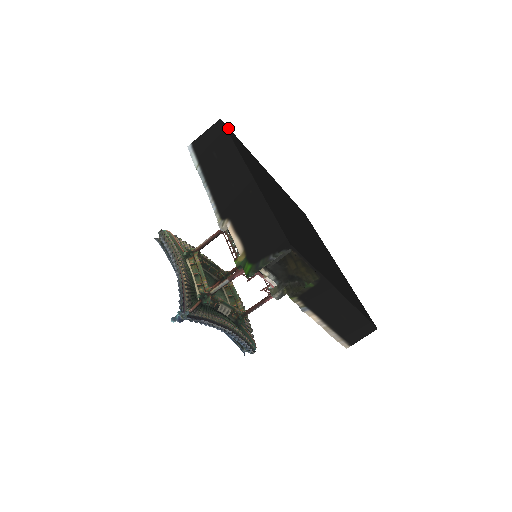
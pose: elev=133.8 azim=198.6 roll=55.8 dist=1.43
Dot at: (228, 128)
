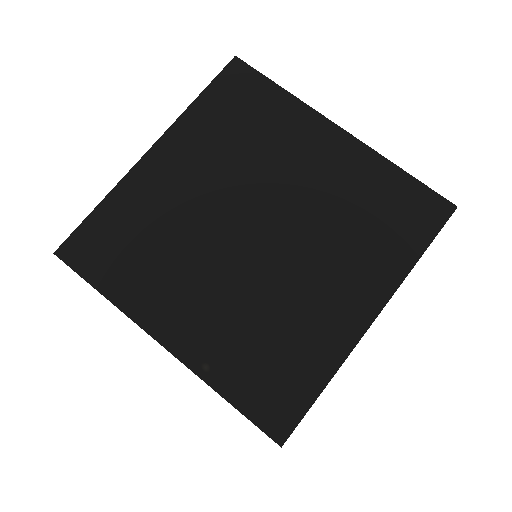
Dot at: (70, 245)
